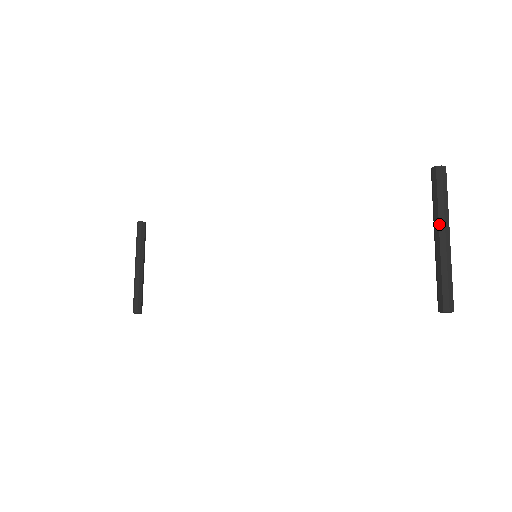
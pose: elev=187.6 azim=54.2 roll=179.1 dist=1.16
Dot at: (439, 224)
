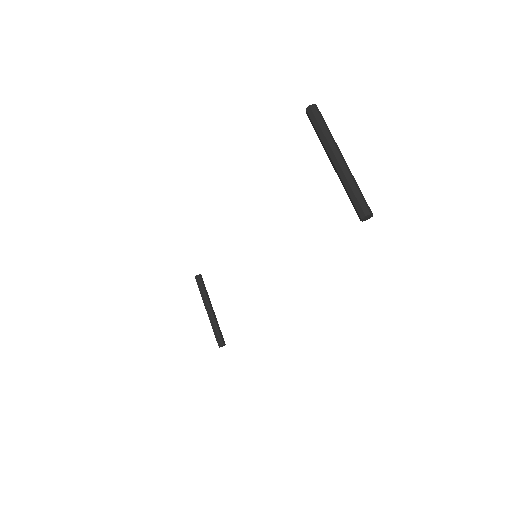
Dot at: (327, 151)
